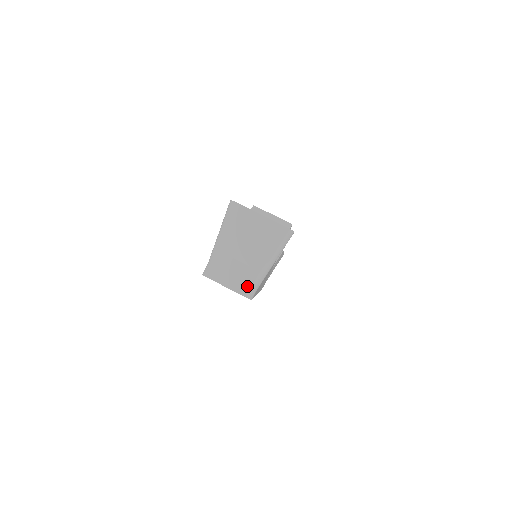
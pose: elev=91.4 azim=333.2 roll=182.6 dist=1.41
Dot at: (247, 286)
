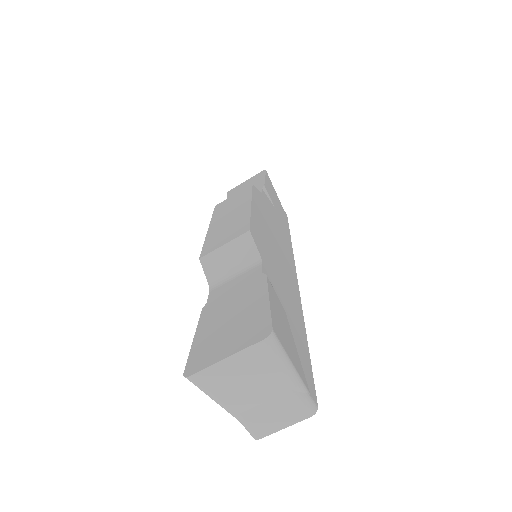
Dot at: (299, 409)
